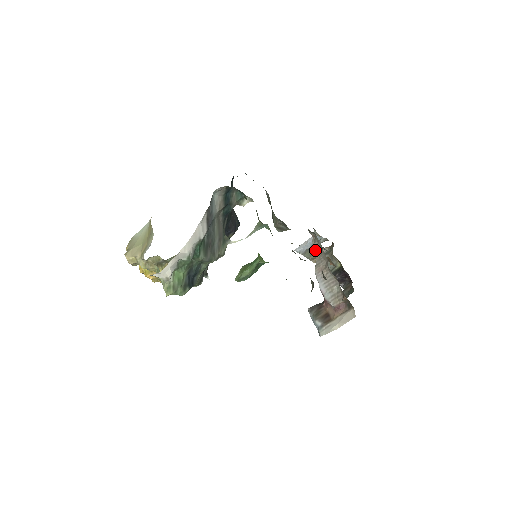
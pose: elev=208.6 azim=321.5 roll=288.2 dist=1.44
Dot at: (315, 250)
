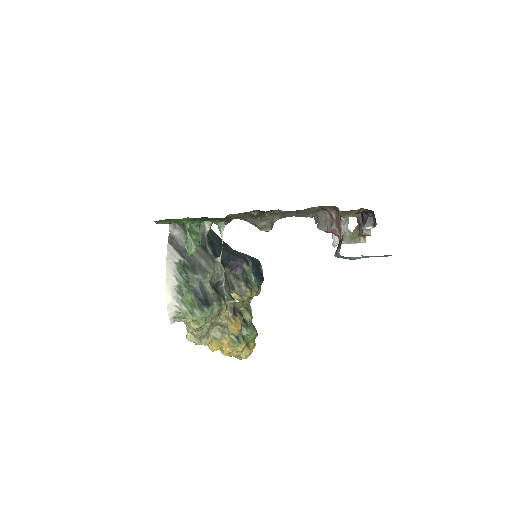
Dot at: (317, 220)
